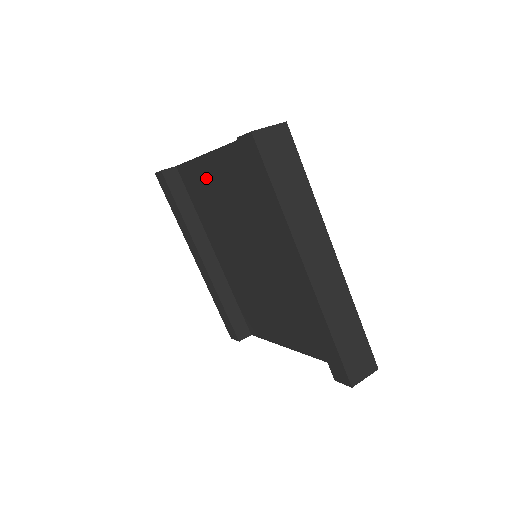
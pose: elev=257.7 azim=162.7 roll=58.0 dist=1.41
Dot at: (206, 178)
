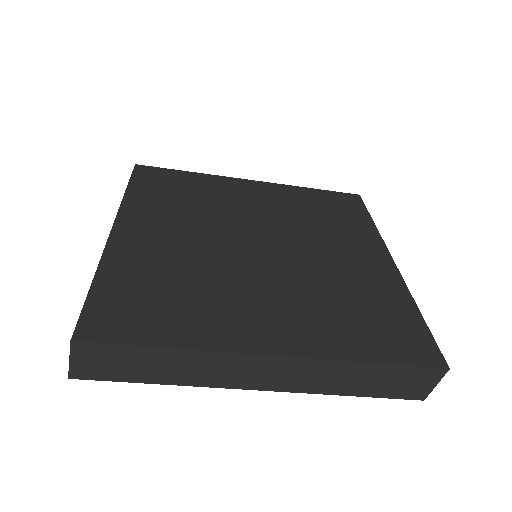
Dot at: occluded
